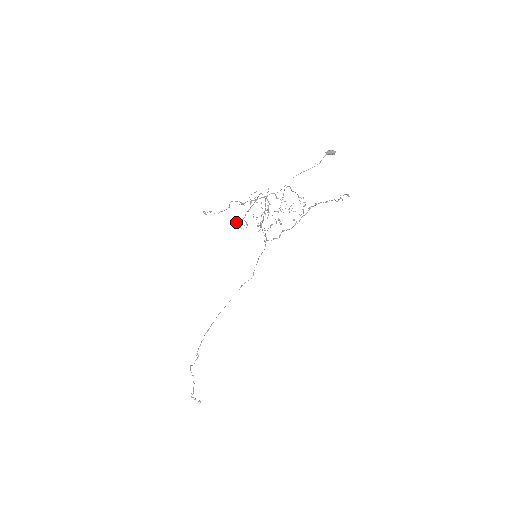
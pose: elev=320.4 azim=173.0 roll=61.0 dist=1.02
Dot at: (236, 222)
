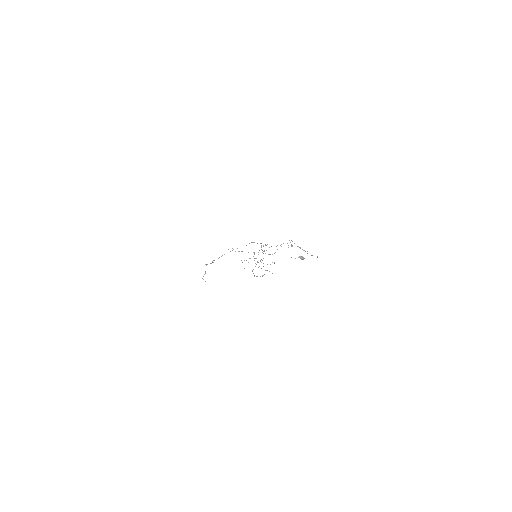
Dot at: occluded
